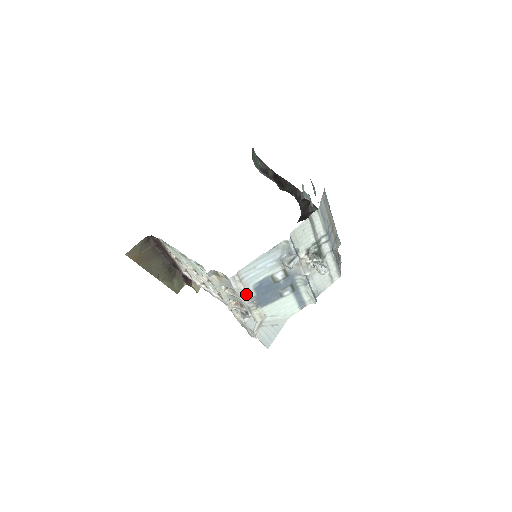
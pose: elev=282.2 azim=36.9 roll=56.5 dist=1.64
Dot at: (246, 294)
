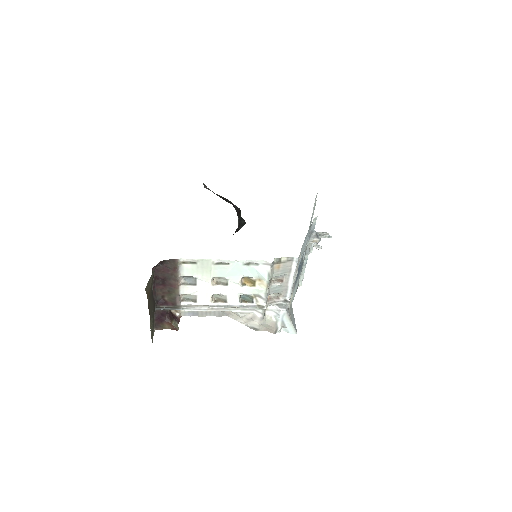
Dot at: (296, 276)
